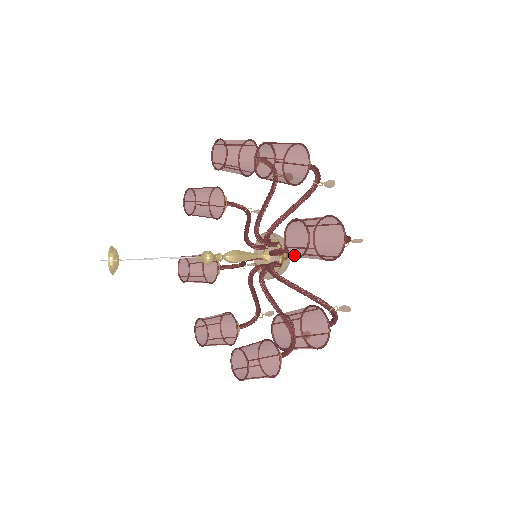
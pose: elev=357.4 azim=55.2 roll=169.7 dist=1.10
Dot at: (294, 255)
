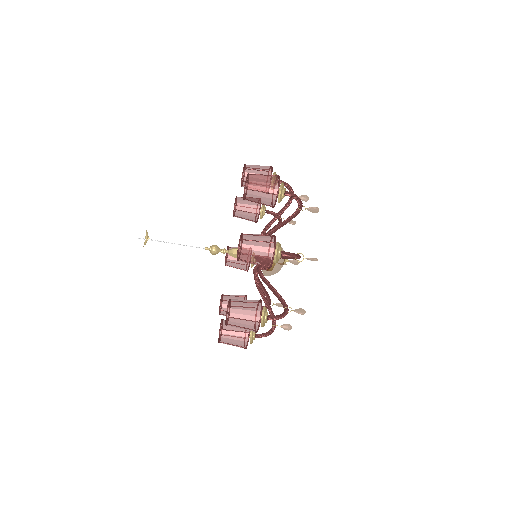
Dot at: (247, 199)
